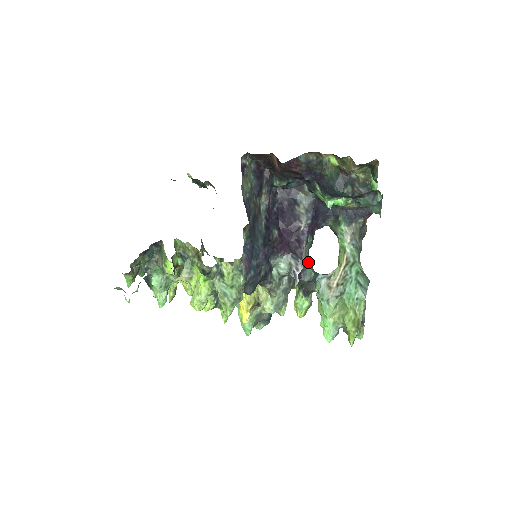
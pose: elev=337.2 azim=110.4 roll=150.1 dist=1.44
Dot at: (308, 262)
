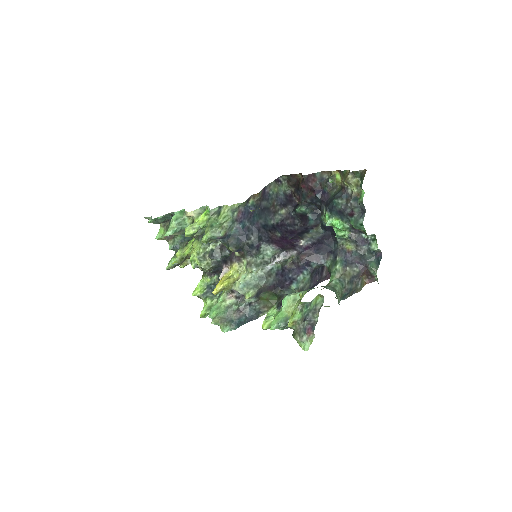
Dot at: occluded
